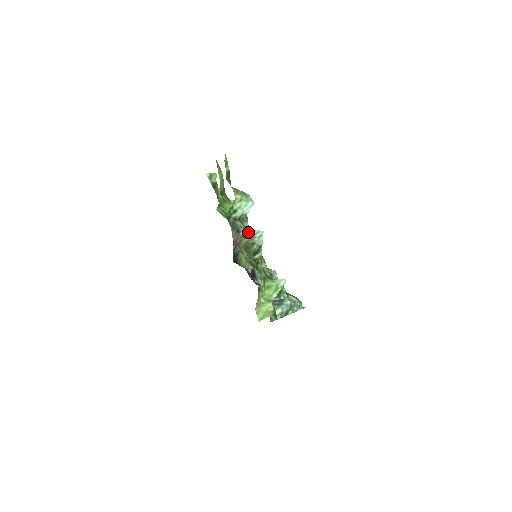
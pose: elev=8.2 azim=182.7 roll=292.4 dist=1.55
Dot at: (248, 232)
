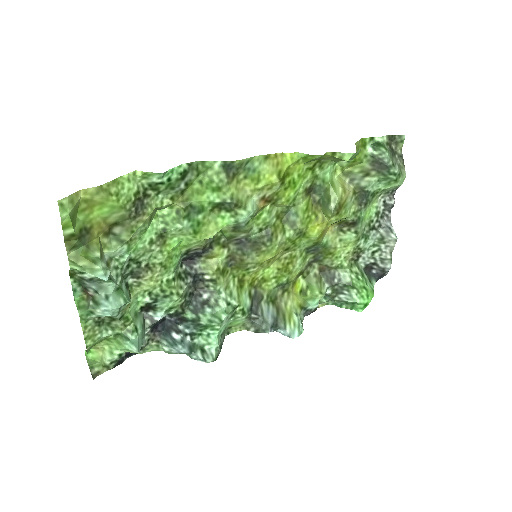
Dot at: (98, 296)
